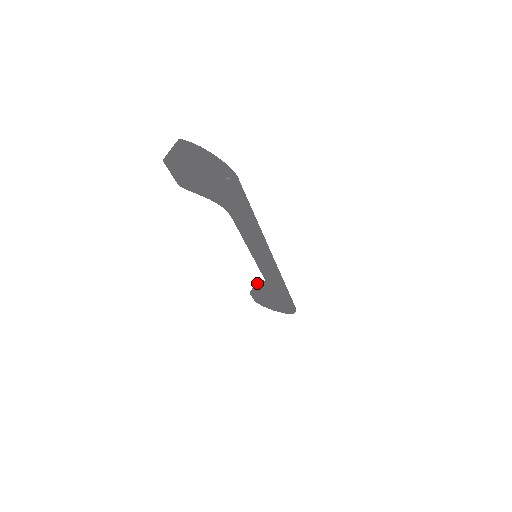
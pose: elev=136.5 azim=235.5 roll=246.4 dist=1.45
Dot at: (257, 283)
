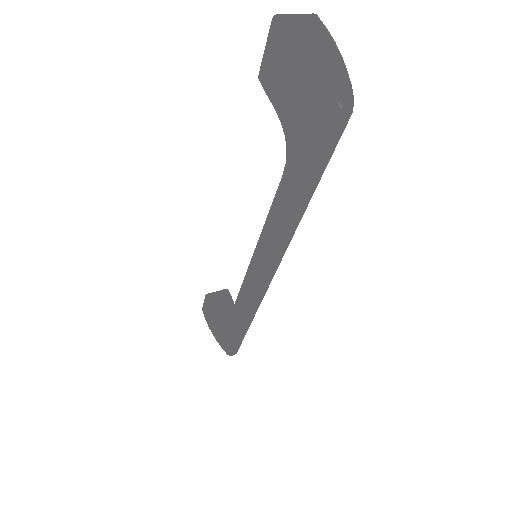
Dot at: (222, 291)
